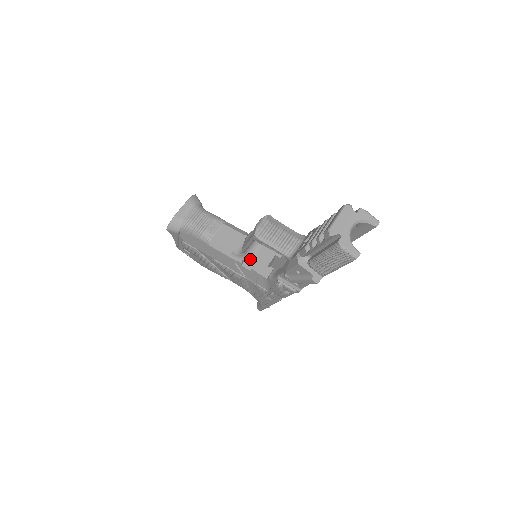
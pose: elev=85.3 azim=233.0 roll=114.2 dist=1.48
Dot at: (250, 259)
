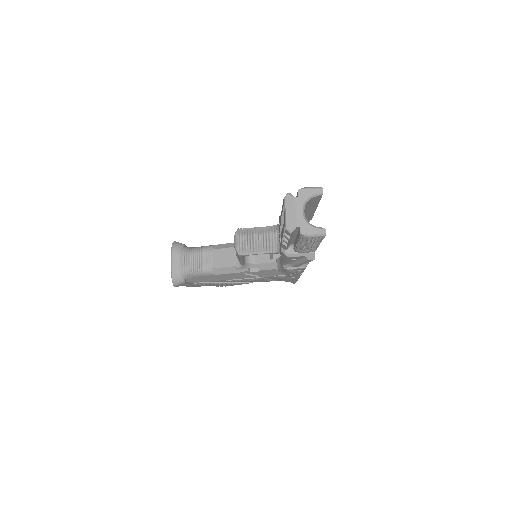
Dot at: (253, 264)
